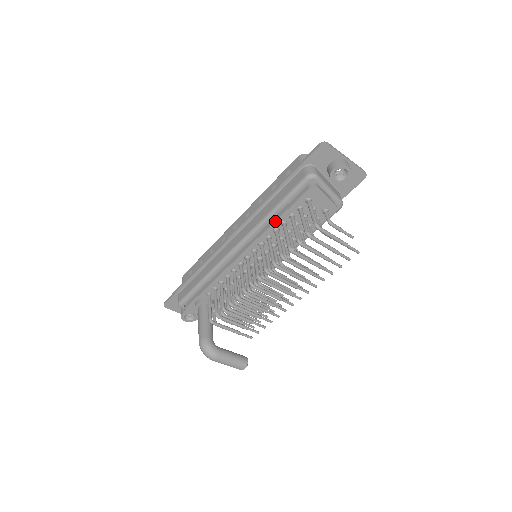
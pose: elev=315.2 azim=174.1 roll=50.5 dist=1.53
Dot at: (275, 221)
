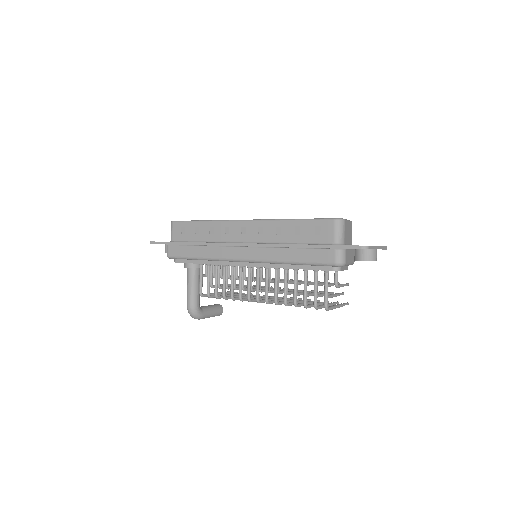
Dot at: (289, 268)
